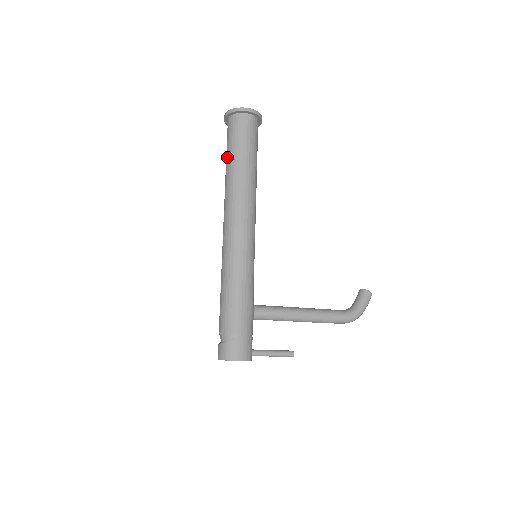
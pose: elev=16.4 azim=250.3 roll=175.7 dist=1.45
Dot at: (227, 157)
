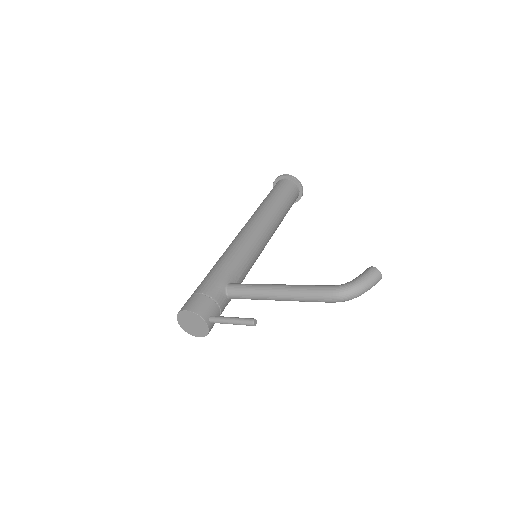
Dot at: occluded
